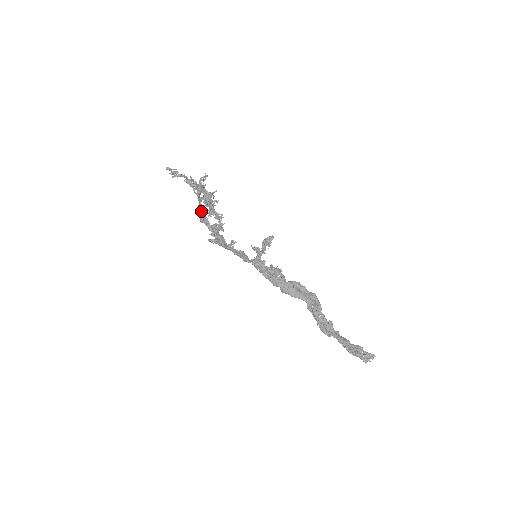
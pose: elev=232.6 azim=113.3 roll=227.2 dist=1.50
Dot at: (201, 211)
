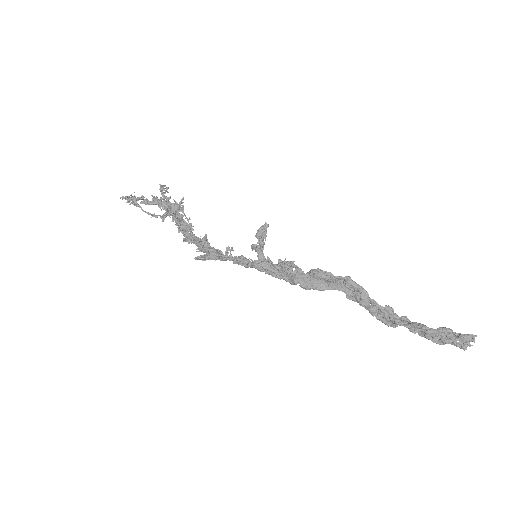
Dot at: occluded
